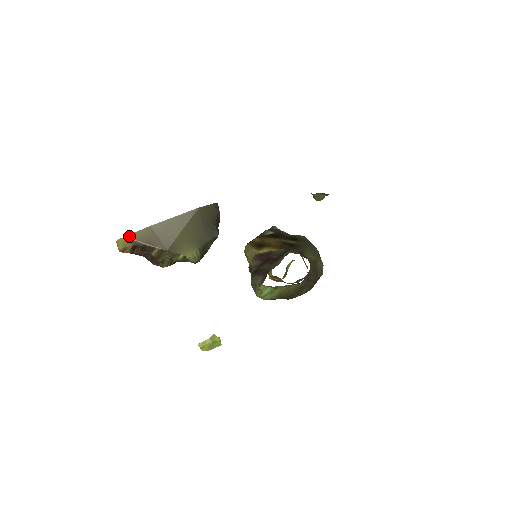
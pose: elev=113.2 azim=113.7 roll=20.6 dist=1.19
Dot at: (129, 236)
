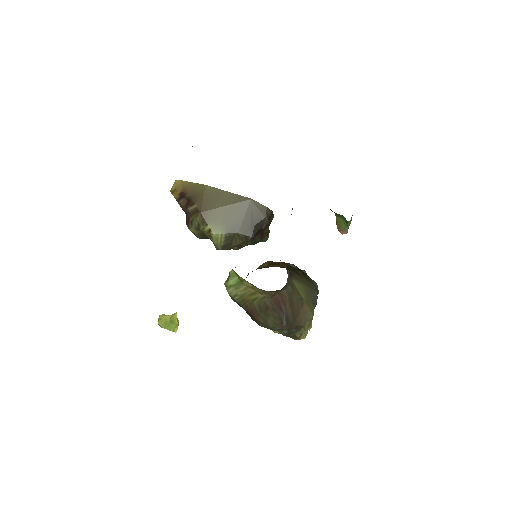
Dot at: (185, 182)
